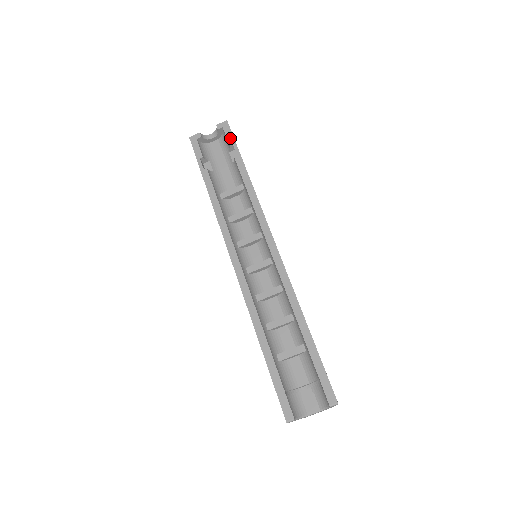
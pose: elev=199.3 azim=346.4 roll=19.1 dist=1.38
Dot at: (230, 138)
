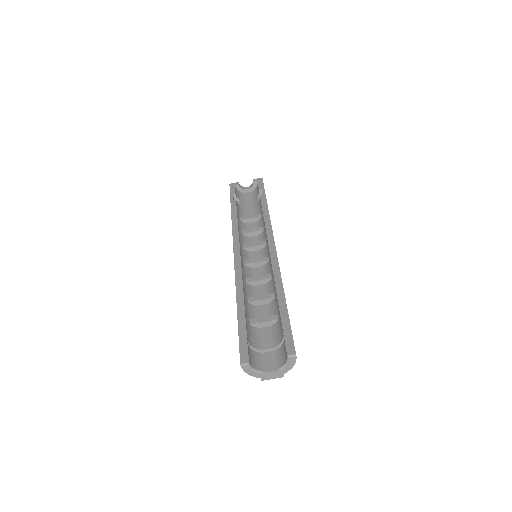
Dot at: (261, 186)
